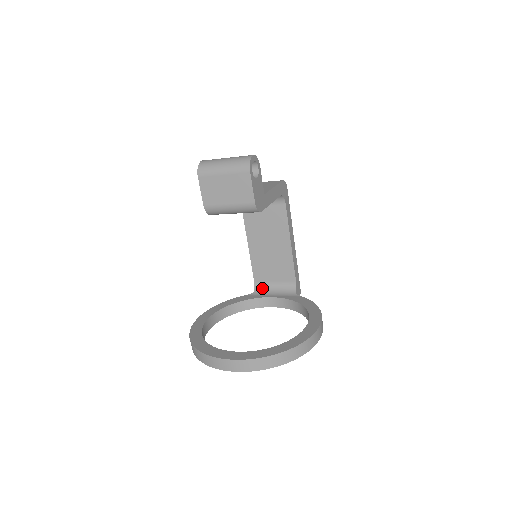
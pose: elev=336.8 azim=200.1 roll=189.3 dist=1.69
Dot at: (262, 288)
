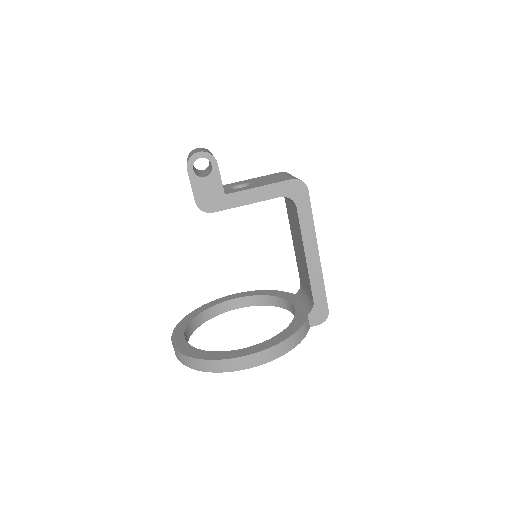
Dot at: (301, 293)
